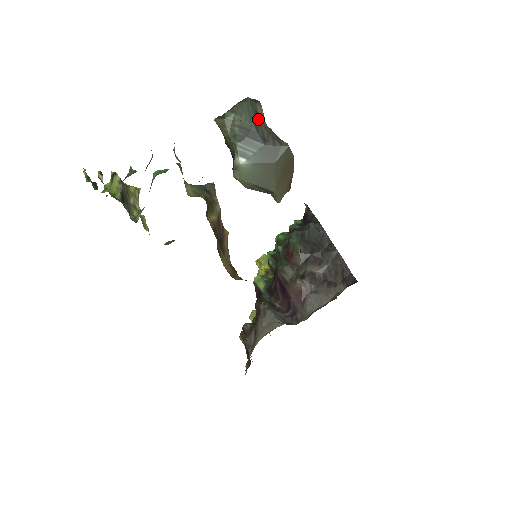
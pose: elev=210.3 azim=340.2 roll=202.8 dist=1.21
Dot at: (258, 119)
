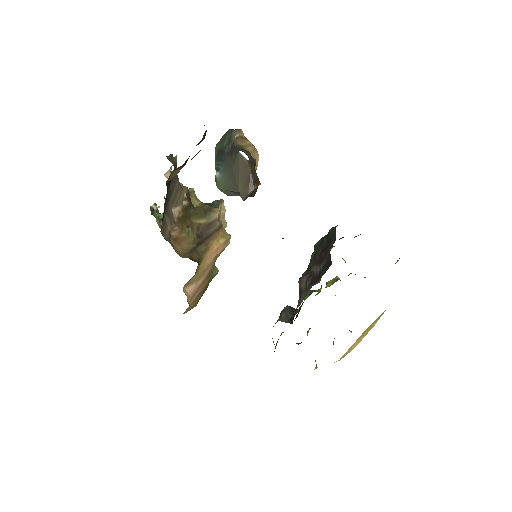
Dot at: (230, 141)
